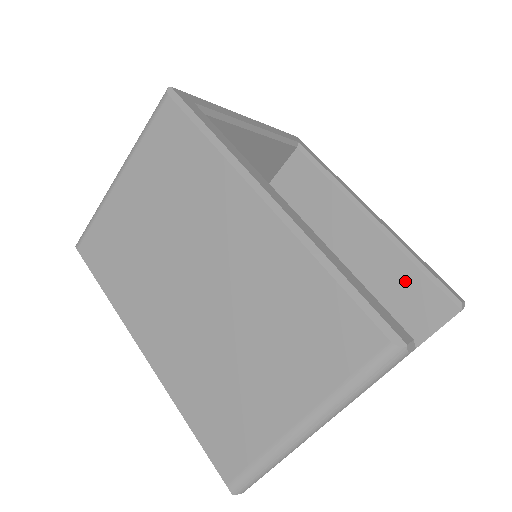
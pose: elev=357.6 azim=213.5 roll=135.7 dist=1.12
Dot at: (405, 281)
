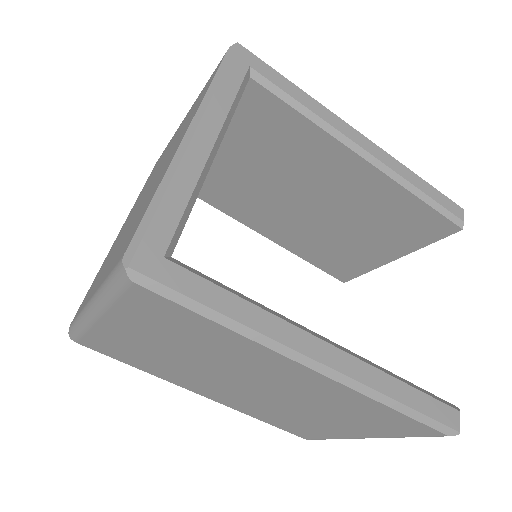
Dot at: (407, 210)
